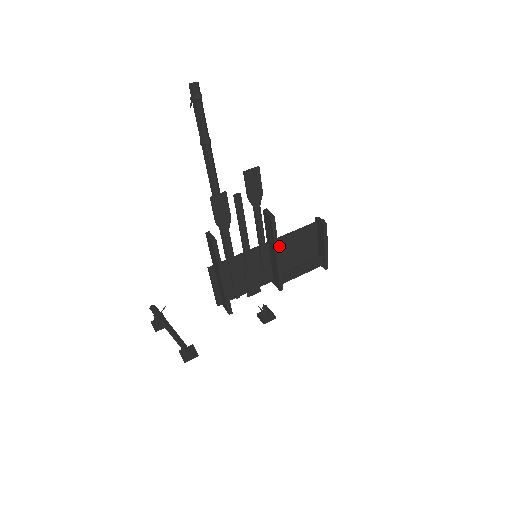
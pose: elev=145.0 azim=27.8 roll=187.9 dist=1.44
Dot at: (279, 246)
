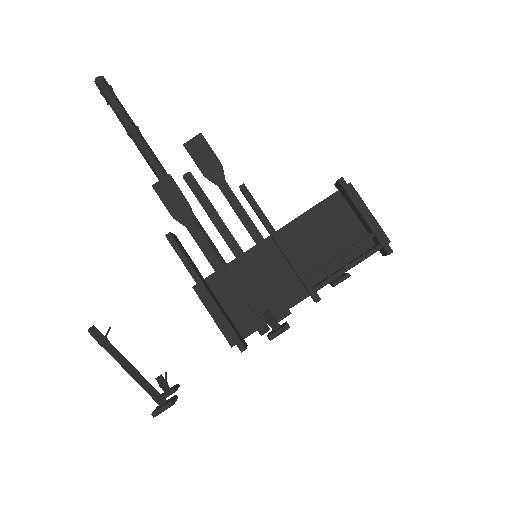
Dot at: (291, 237)
